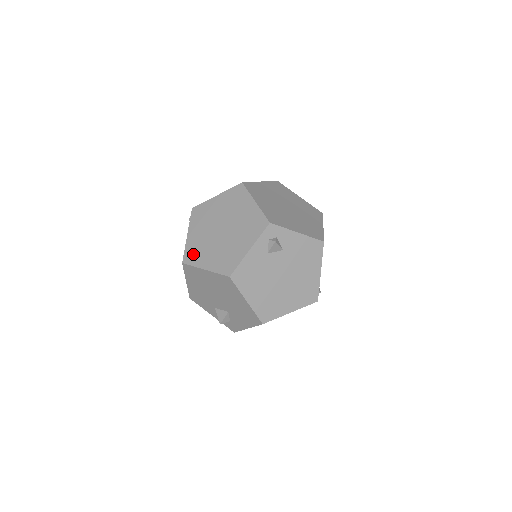
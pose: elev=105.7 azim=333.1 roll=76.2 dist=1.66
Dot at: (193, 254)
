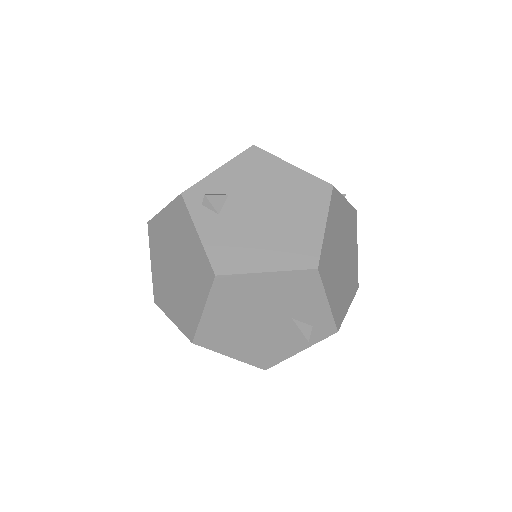
Dot at: (187, 322)
